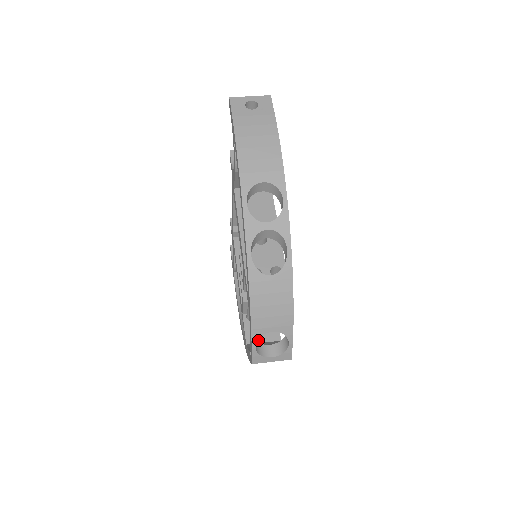
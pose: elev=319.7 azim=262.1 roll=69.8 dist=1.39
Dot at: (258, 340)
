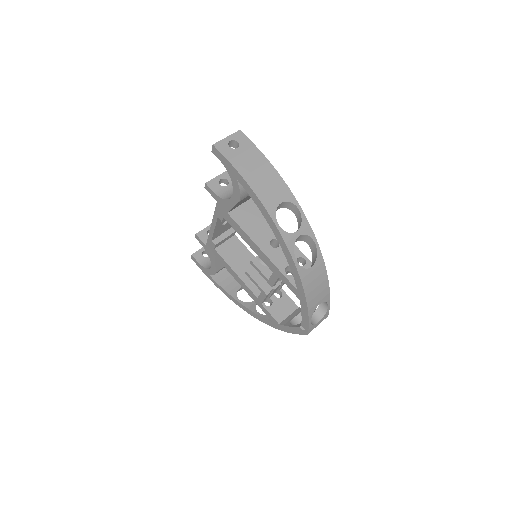
Dot at: (284, 316)
